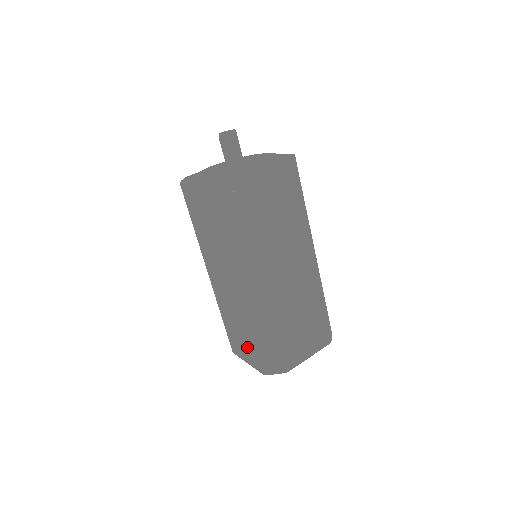
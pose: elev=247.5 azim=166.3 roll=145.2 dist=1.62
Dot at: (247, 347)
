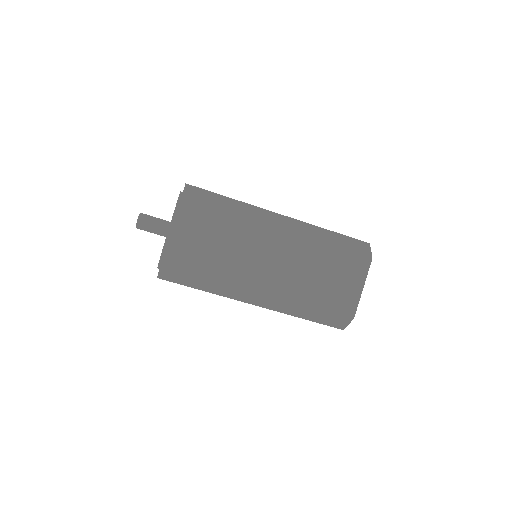
Dot at: occluded
